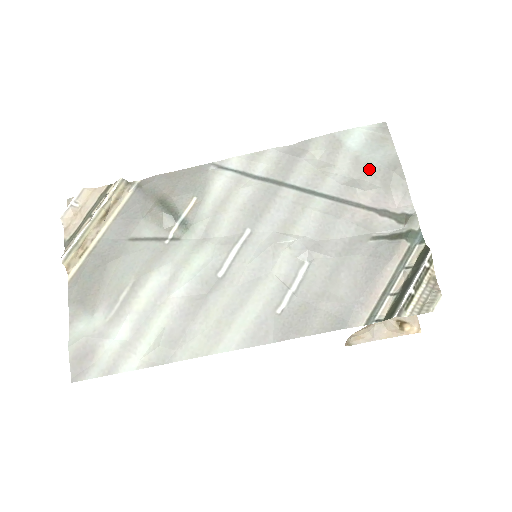
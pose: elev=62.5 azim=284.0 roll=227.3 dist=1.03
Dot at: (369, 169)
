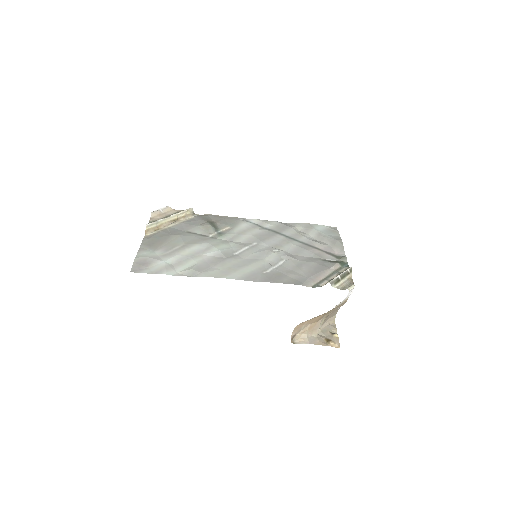
Dot at: (325, 238)
